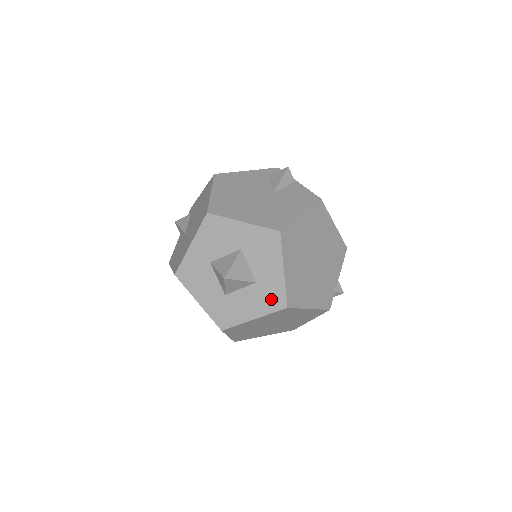
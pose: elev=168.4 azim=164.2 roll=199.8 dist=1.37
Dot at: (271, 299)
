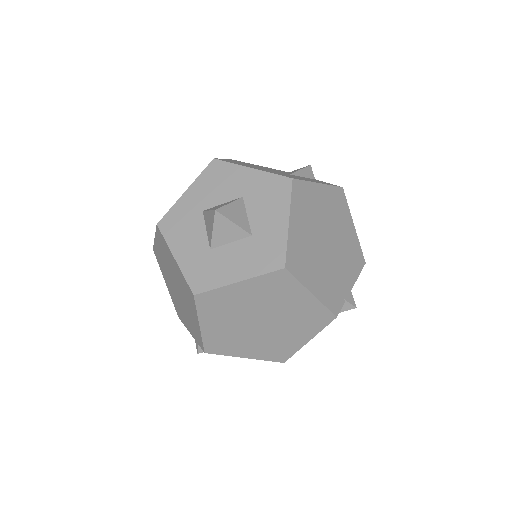
Dot at: (266, 256)
